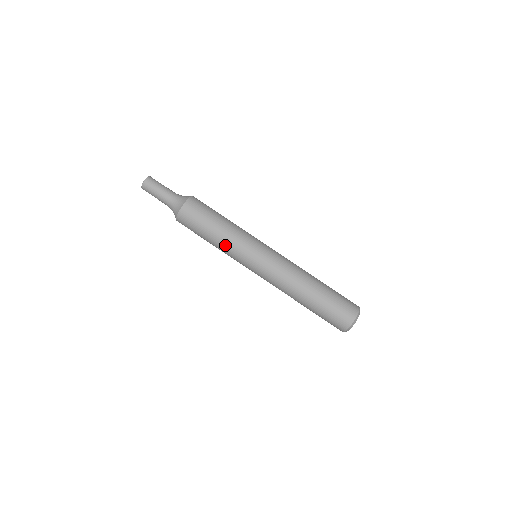
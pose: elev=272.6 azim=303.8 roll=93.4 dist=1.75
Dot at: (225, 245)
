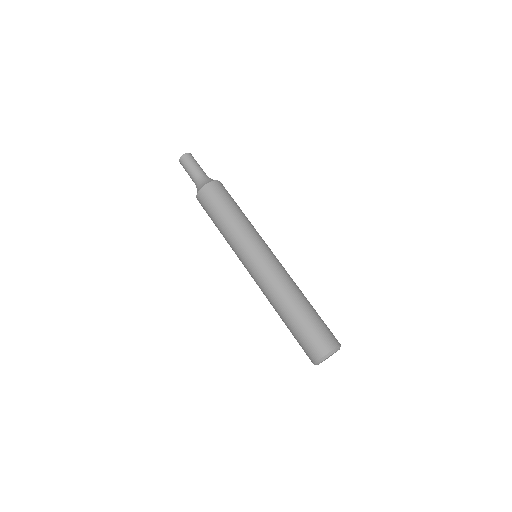
Dot at: (227, 237)
